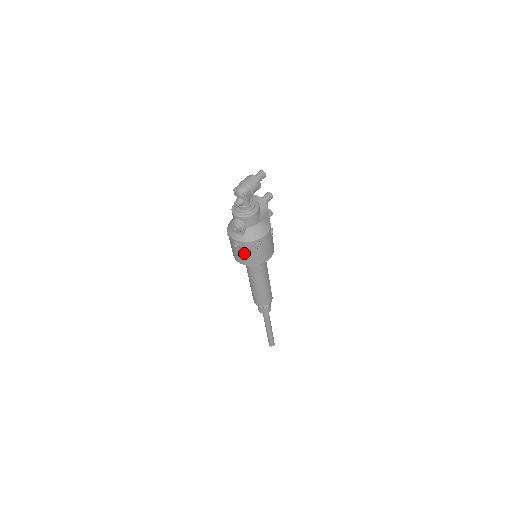
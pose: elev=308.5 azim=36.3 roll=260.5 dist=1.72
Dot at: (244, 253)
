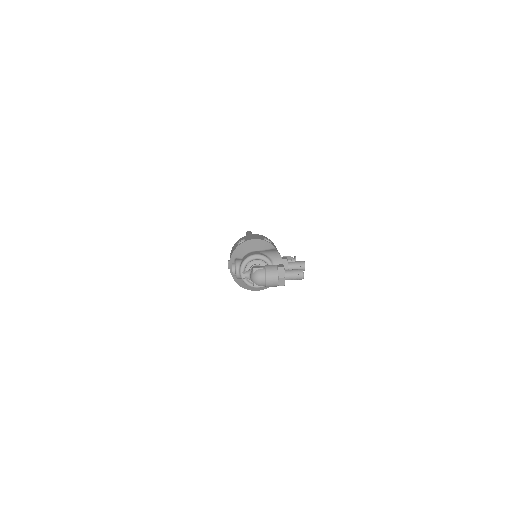
Dot at: occluded
